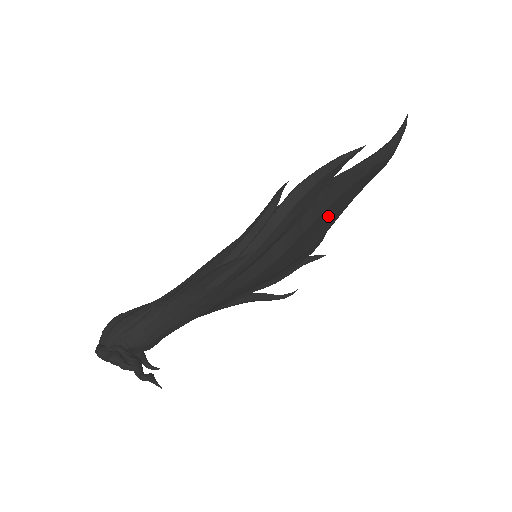
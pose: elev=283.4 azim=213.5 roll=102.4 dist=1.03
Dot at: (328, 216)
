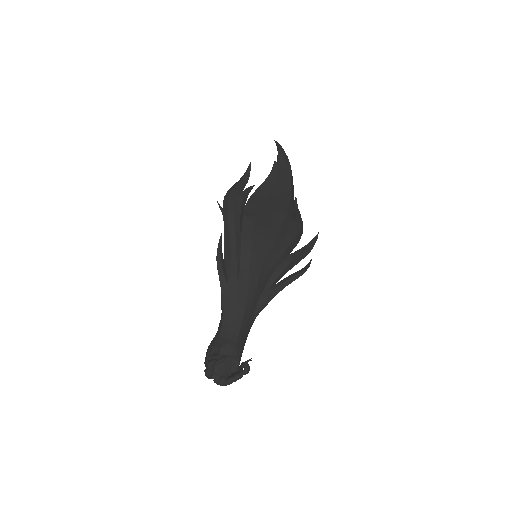
Dot at: (274, 205)
